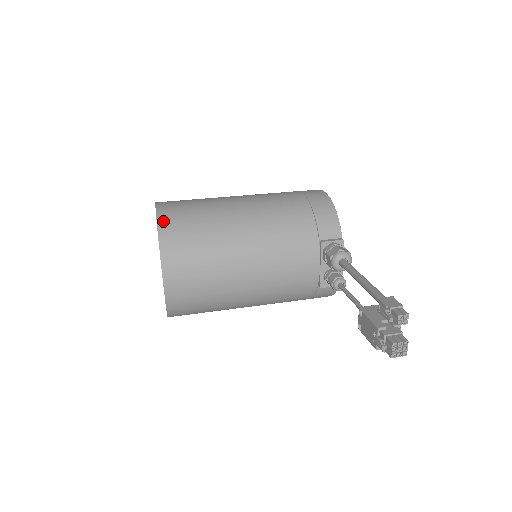
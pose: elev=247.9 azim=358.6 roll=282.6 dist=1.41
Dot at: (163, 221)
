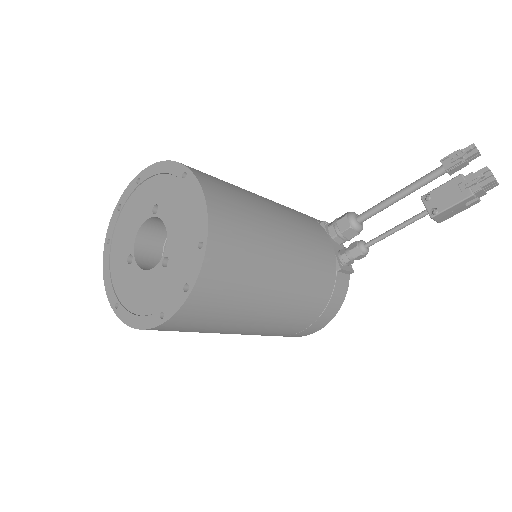
Dot at: occluded
